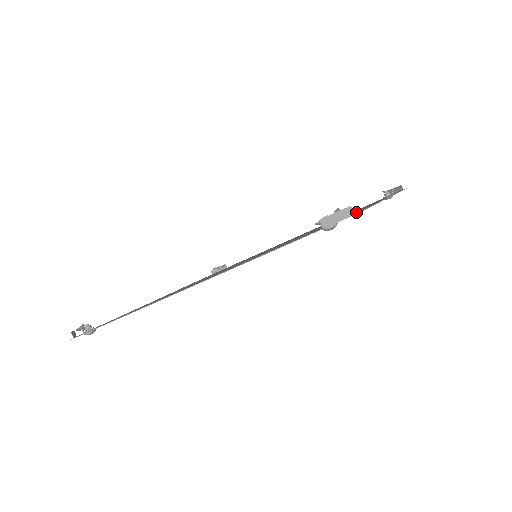
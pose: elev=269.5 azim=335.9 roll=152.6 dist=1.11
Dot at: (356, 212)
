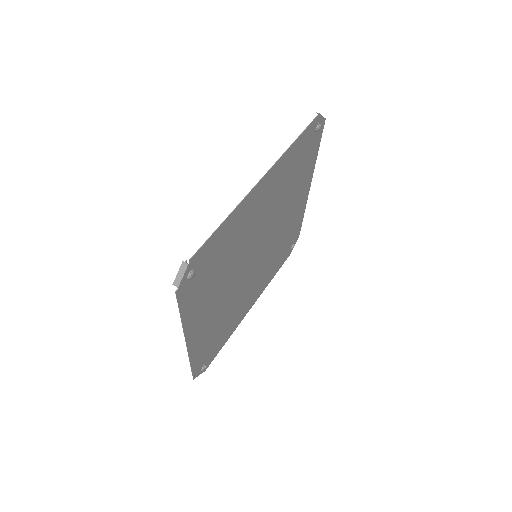
Dot at: (316, 144)
